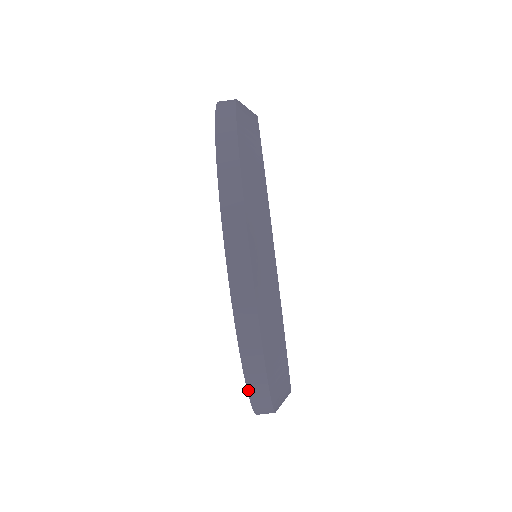
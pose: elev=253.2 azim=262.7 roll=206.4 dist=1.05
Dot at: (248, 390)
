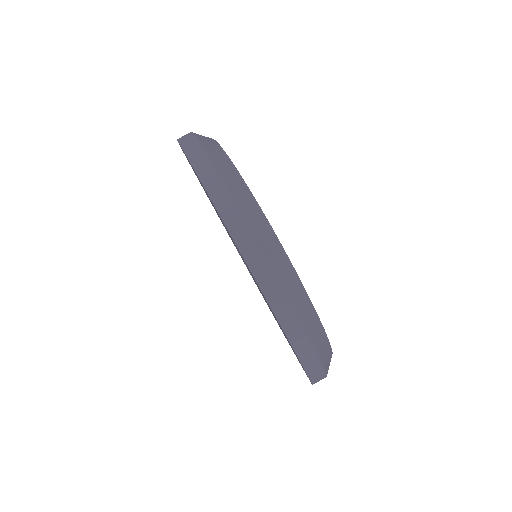
Dot at: (310, 380)
